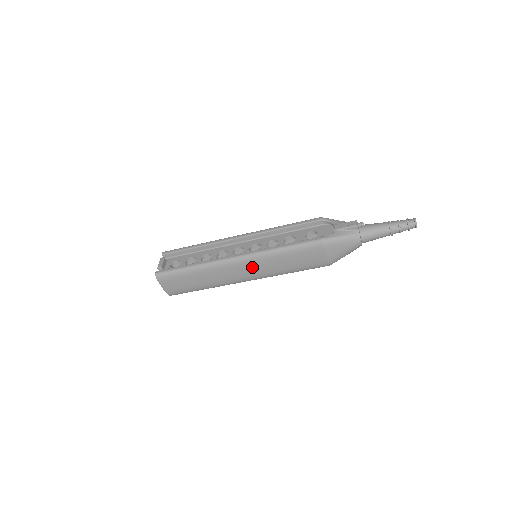
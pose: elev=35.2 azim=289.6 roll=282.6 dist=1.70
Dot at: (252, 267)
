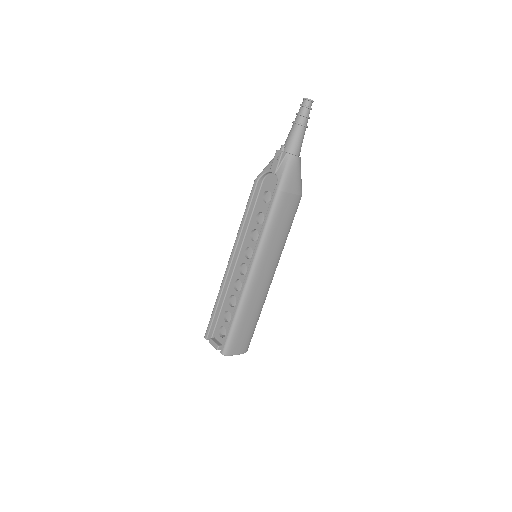
Dot at: (265, 265)
